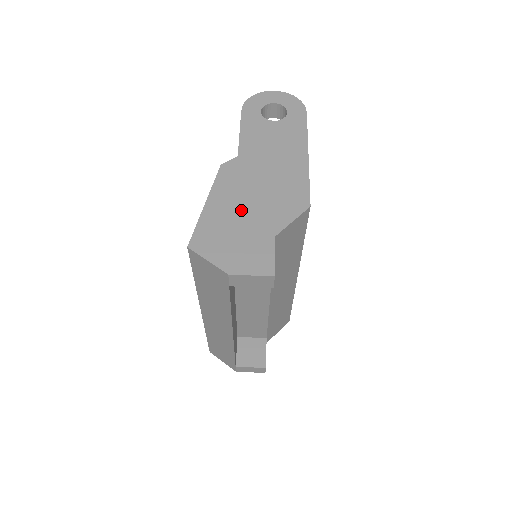
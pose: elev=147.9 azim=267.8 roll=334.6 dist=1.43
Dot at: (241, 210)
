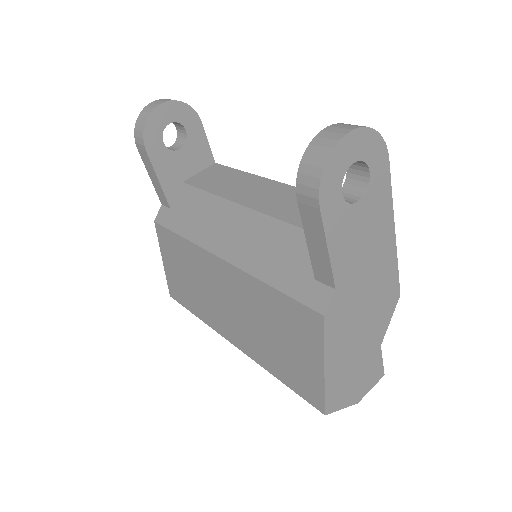
Dot at: (354, 347)
